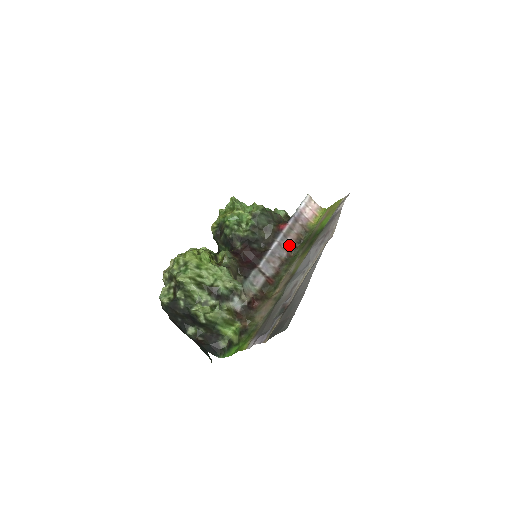
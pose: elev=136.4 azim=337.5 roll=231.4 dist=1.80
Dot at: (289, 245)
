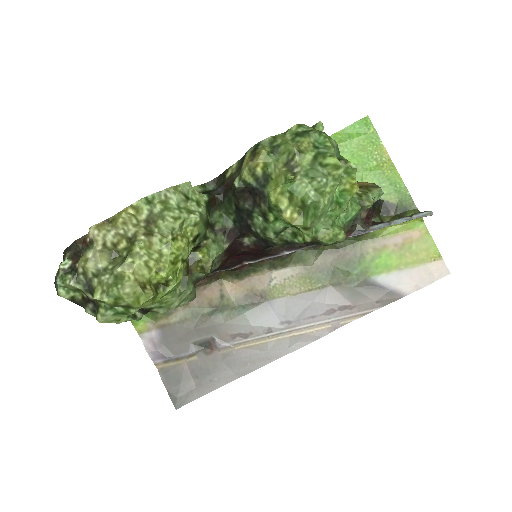
Dot at: occluded
